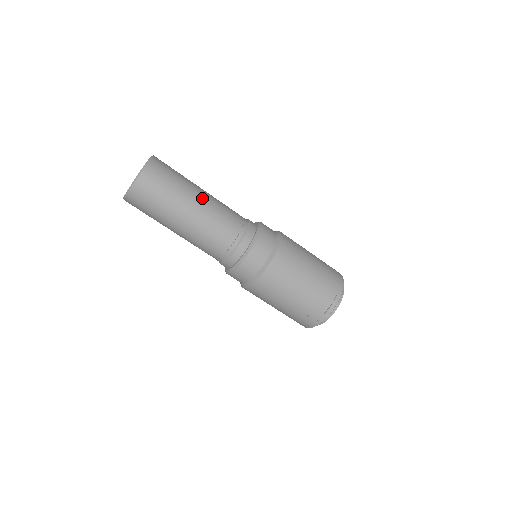
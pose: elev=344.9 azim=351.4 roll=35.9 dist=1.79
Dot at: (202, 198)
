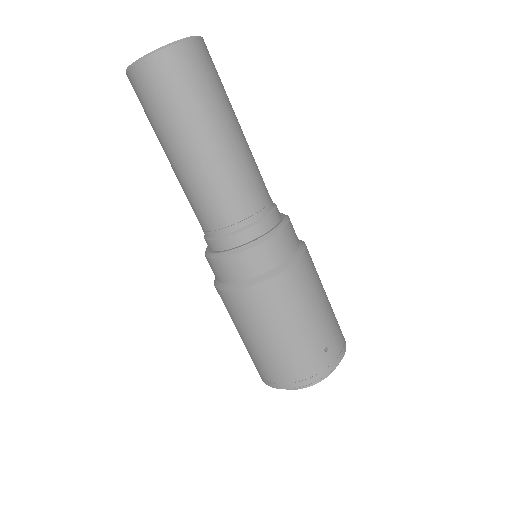
Dot at: occluded
